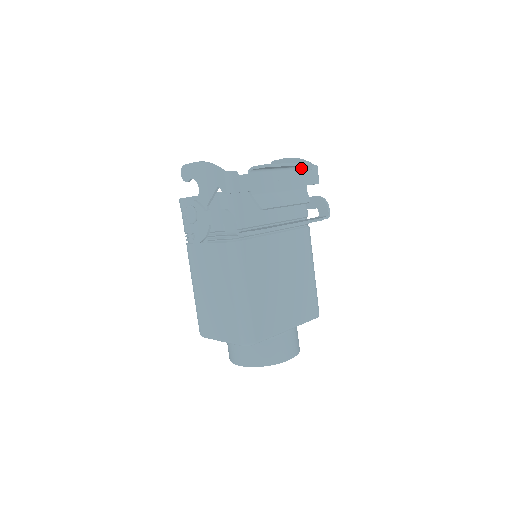
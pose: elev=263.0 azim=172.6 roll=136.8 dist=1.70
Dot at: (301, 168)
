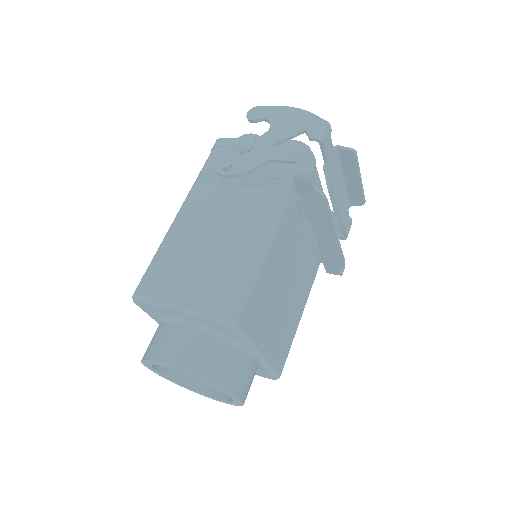
Dot at: (348, 205)
